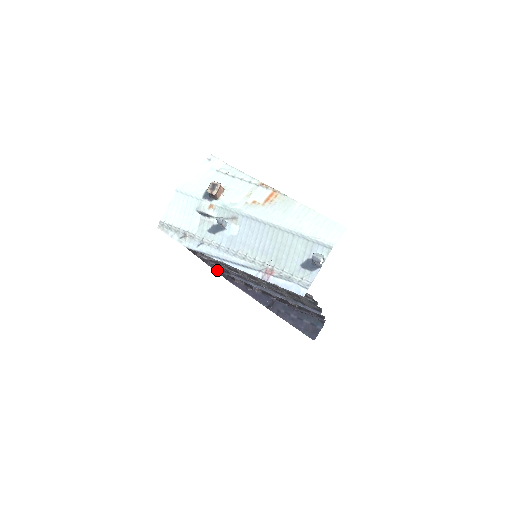
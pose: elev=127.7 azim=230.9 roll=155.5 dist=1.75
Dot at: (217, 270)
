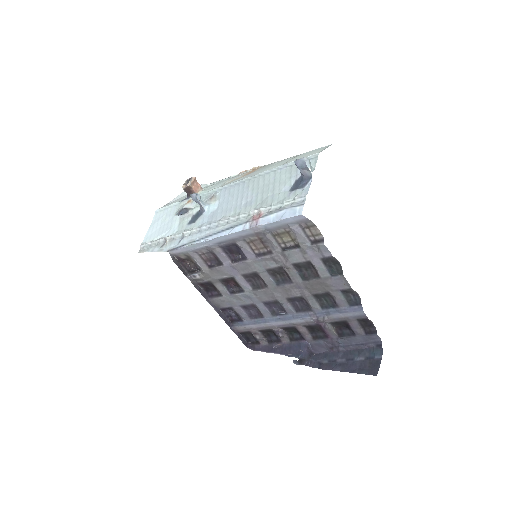
Dot at: (226, 322)
